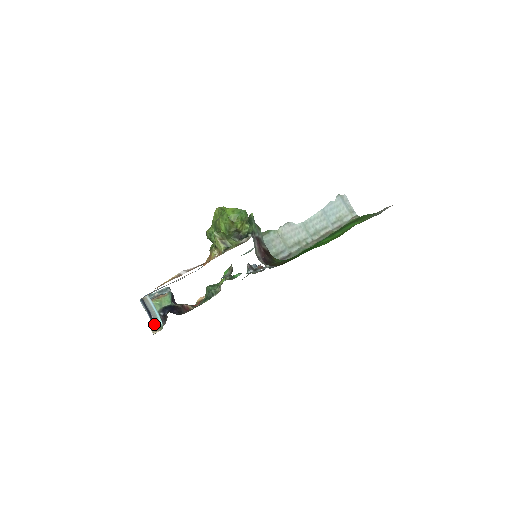
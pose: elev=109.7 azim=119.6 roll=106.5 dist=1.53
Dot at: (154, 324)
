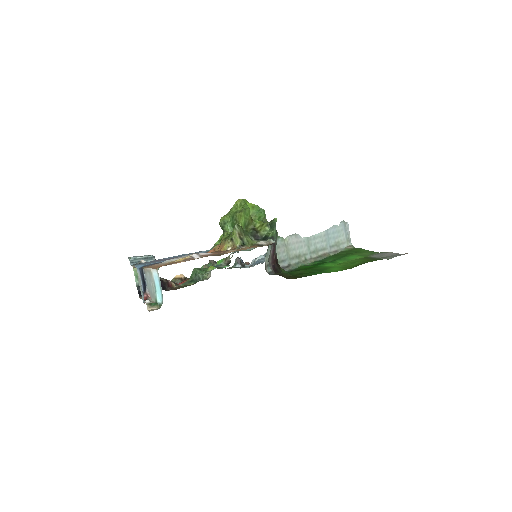
Dot at: (147, 297)
